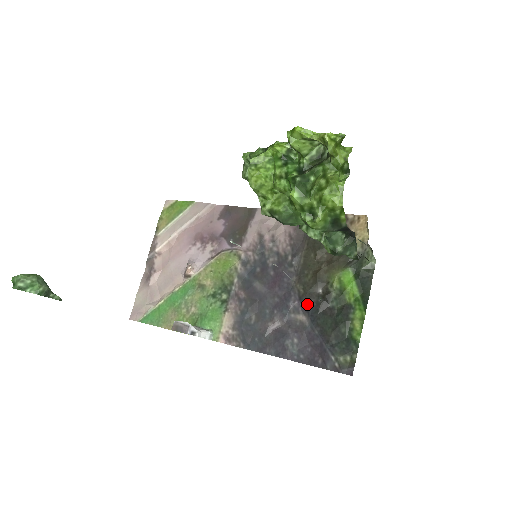
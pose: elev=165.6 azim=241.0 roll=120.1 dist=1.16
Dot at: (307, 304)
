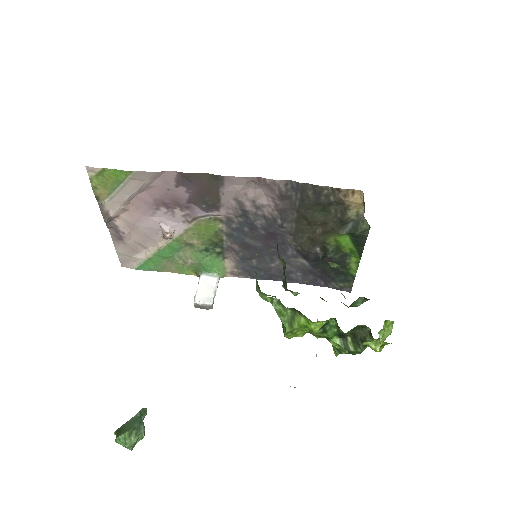
Dot at: (306, 256)
